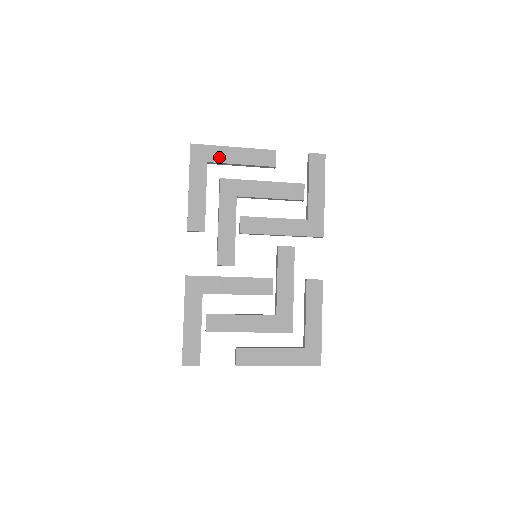
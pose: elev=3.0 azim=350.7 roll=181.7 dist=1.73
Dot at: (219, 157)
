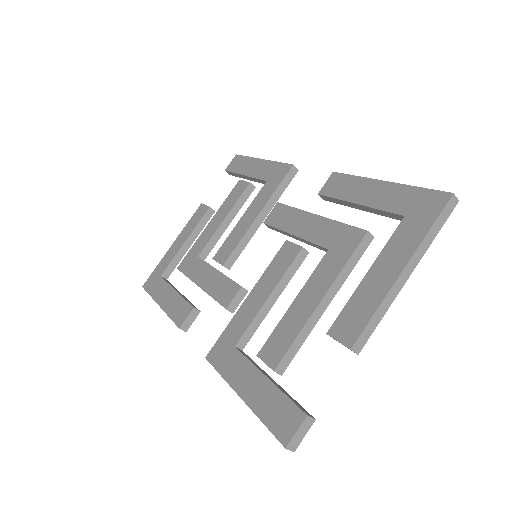
Dot at: (166, 263)
